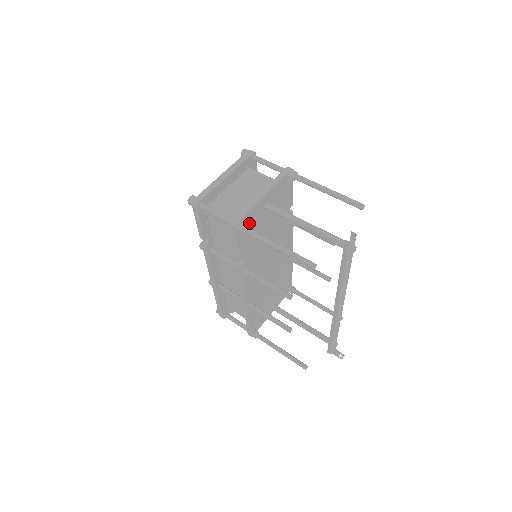
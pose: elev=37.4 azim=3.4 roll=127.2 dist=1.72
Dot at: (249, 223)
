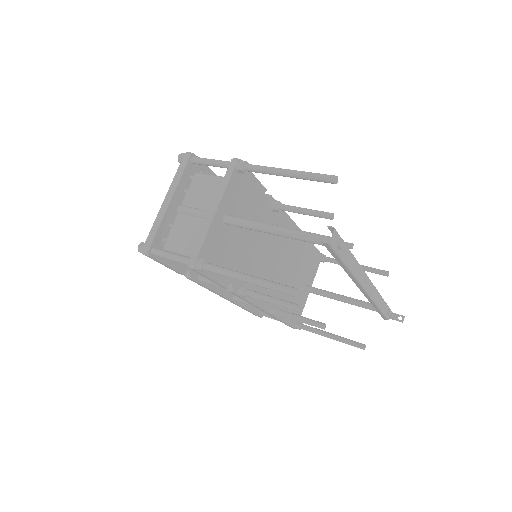
Dot at: (212, 251)
